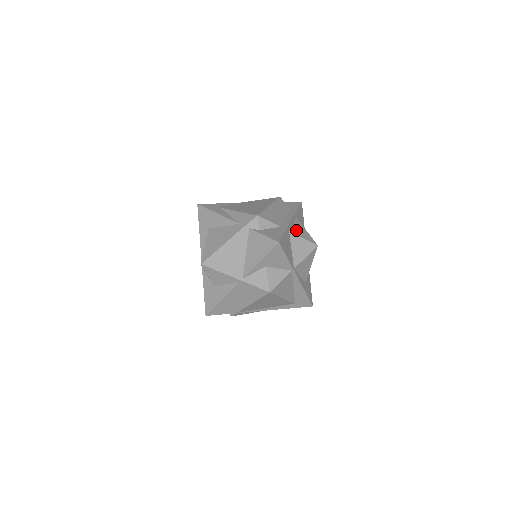
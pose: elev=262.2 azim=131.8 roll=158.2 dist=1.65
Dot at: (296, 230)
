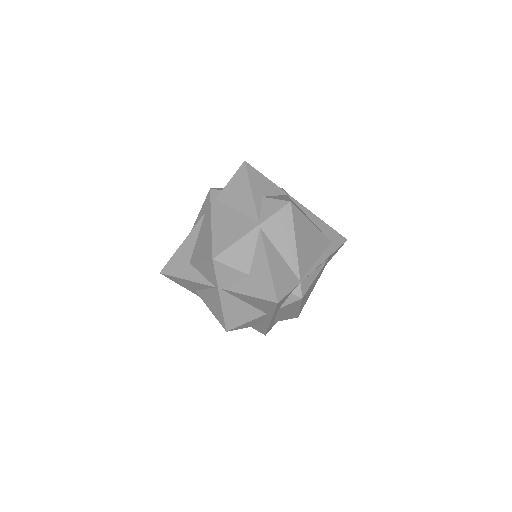
Dot at: occluded
